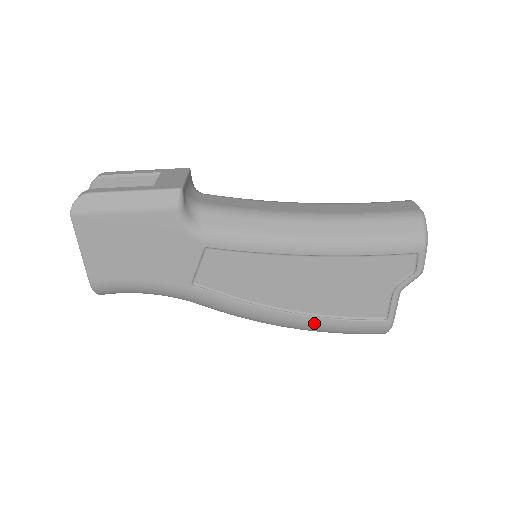
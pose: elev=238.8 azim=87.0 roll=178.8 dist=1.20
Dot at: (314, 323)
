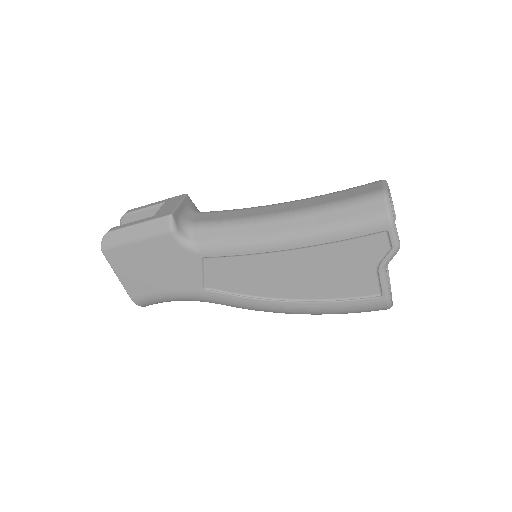
Dot at: (315, 308)
